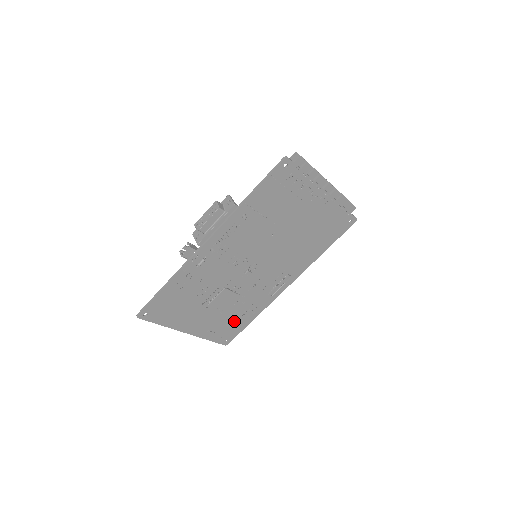
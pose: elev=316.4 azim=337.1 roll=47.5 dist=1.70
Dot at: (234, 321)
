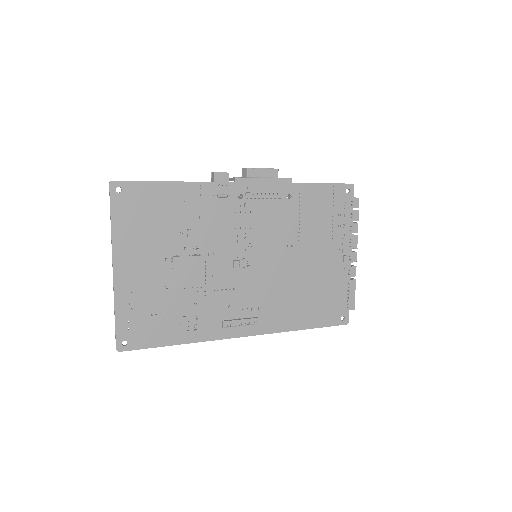
Dot at: (162, 319)
